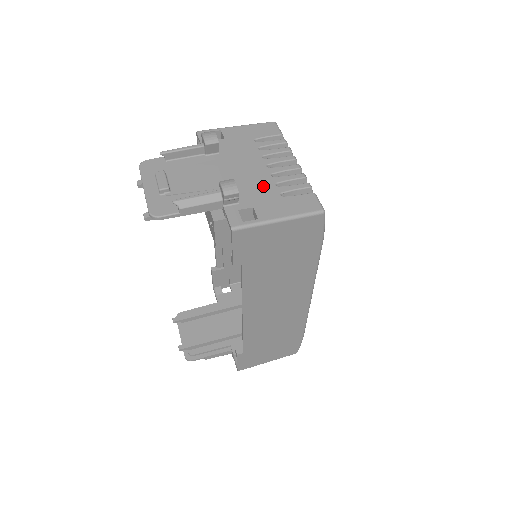
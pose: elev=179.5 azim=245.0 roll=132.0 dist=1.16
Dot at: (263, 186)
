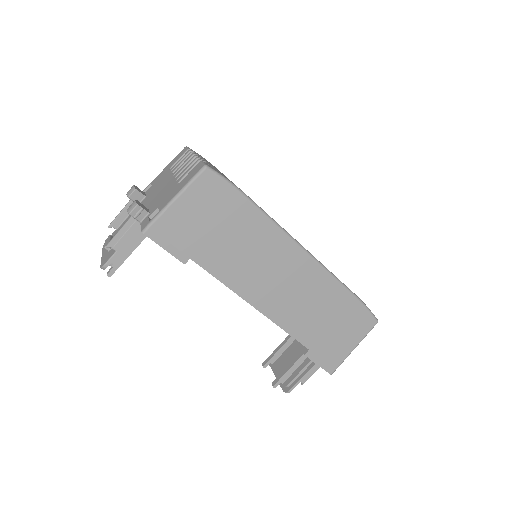
Dot at: (167, 189)
